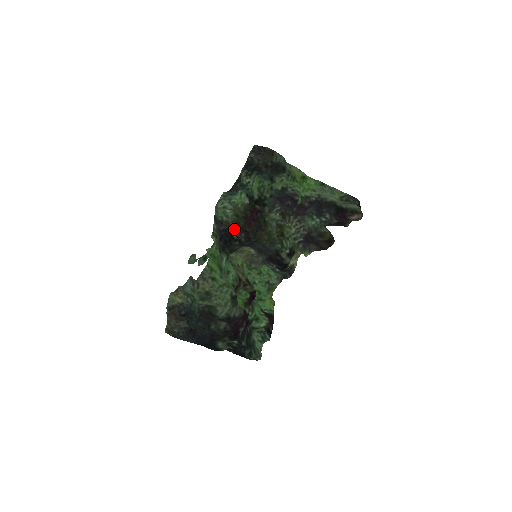
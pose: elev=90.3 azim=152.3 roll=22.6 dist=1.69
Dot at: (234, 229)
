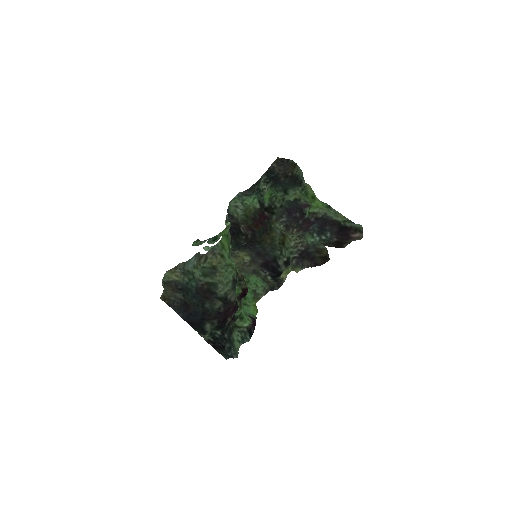
Dot at: (243, 225)
